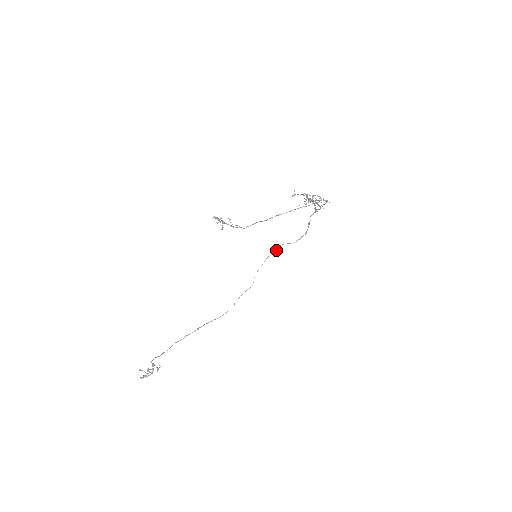
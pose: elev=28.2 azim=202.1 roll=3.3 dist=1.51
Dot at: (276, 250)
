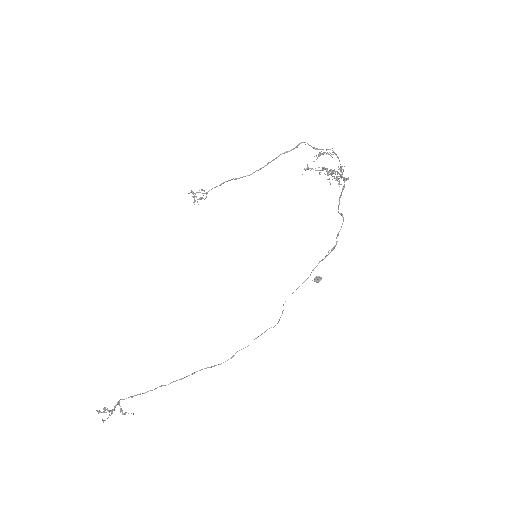
Dot at: occluded
